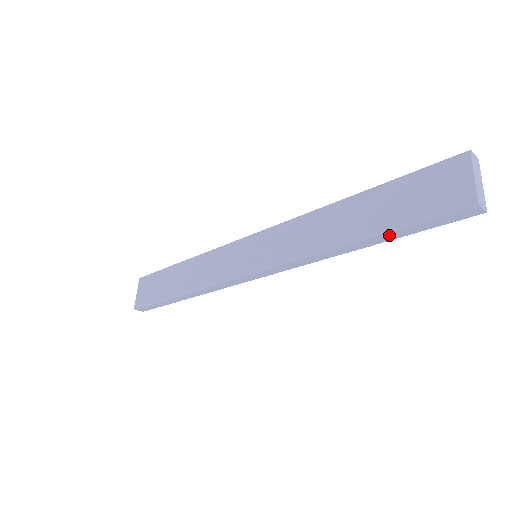
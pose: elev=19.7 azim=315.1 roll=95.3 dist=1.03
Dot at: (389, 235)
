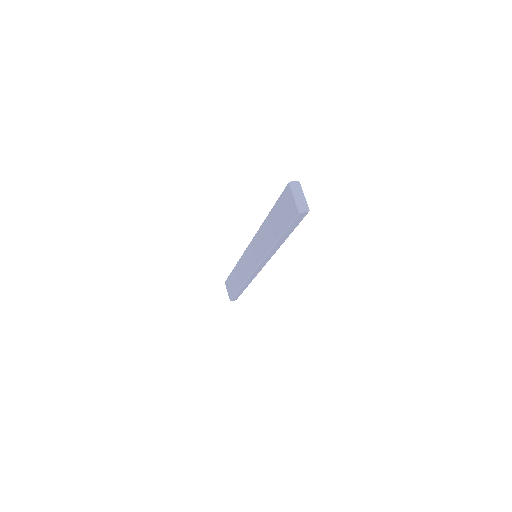
Dot at: (286, 234)
